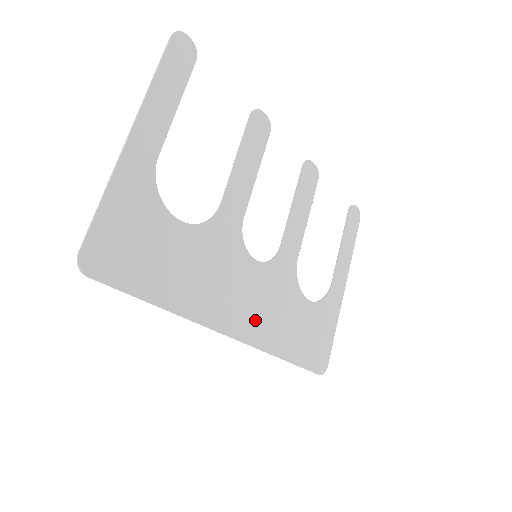
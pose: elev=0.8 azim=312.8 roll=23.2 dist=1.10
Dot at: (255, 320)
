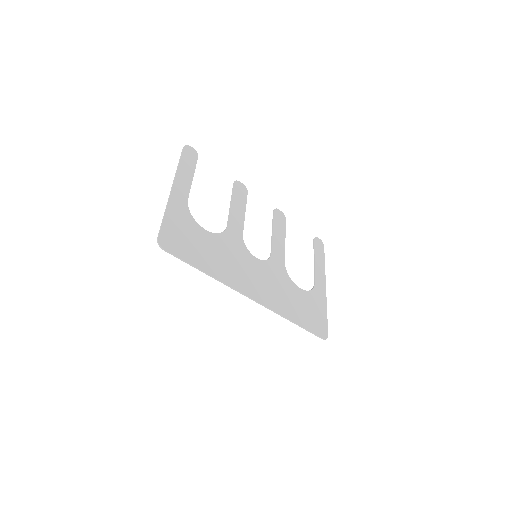
Dot at: (265, 292)
